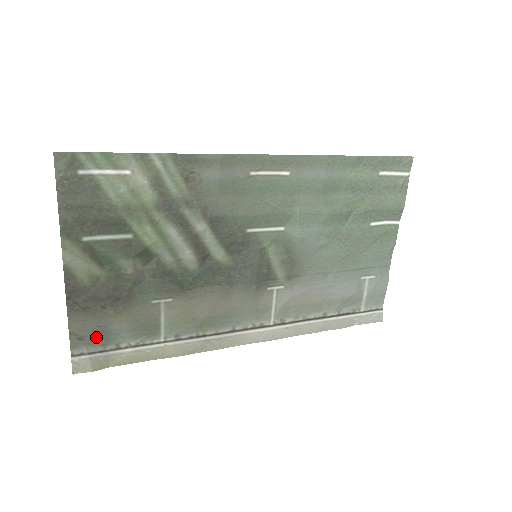
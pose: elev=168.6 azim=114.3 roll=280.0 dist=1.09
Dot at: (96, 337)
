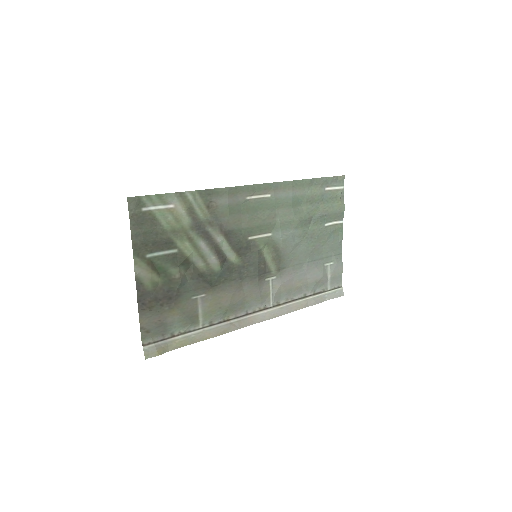
Dot at: (158, 329)
